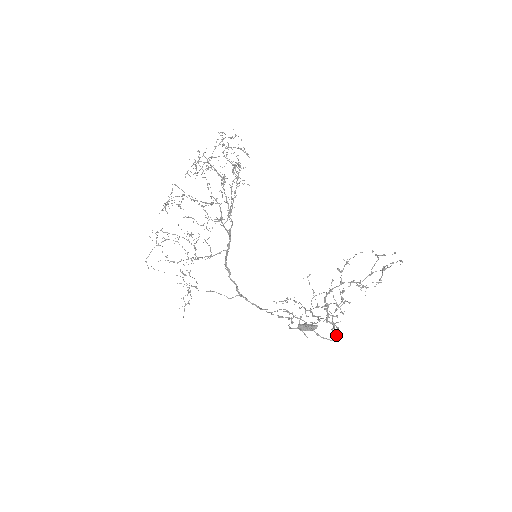
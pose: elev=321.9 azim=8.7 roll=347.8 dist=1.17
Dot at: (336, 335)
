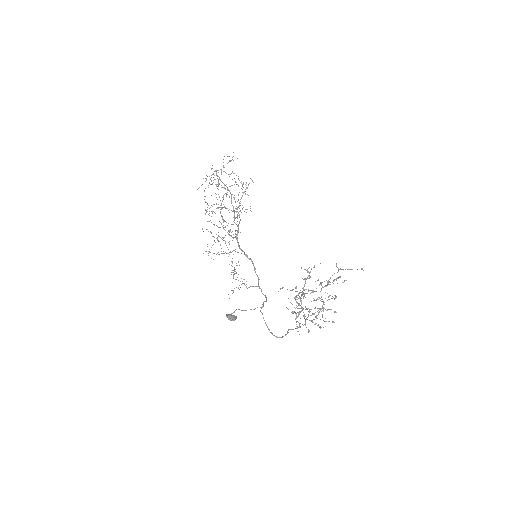
Dot at: (285, 334)
